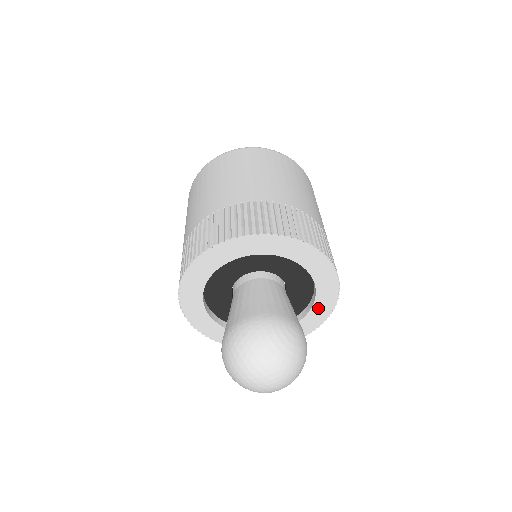
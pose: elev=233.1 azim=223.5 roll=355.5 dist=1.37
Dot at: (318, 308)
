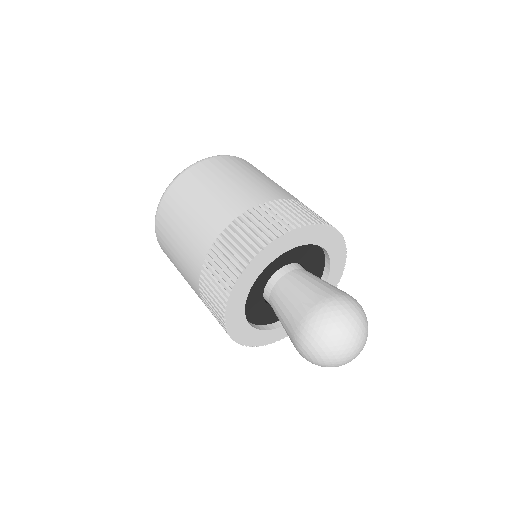
Dot at: occluded
